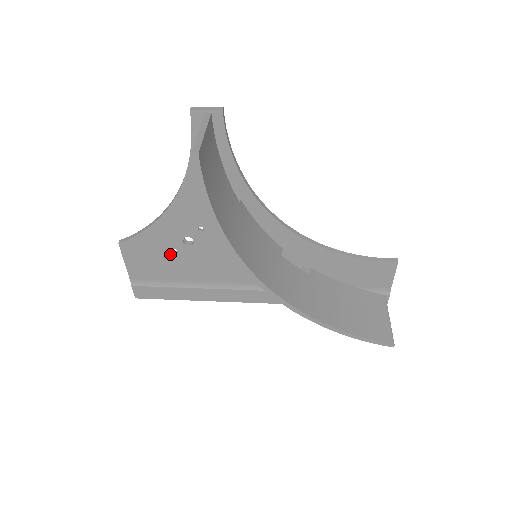
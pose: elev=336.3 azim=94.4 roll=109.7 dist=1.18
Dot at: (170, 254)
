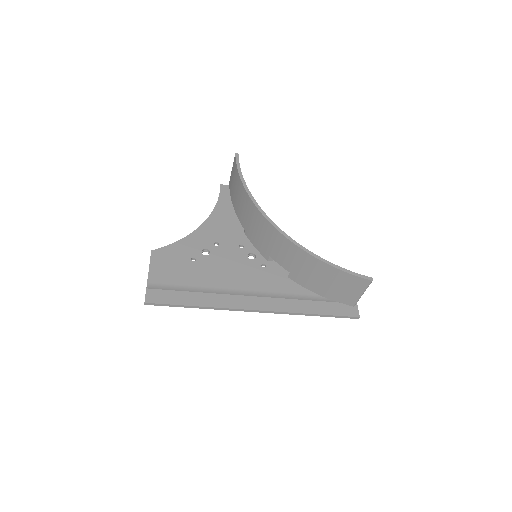
Dot at: (189, 262)
